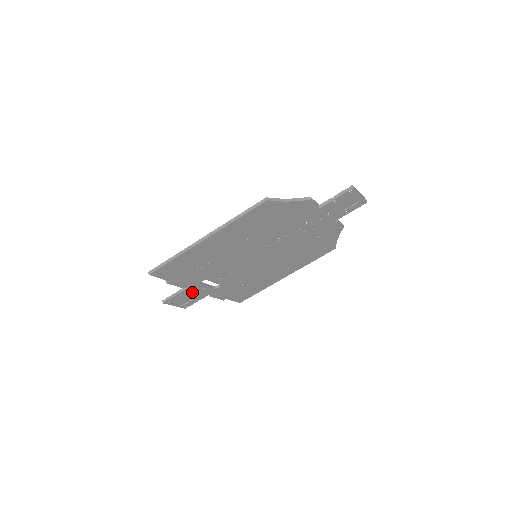
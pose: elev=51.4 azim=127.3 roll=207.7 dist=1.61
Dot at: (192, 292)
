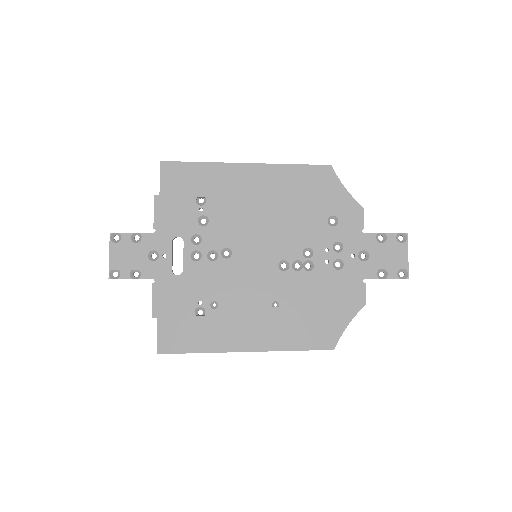
Dot at: (151, 263)
